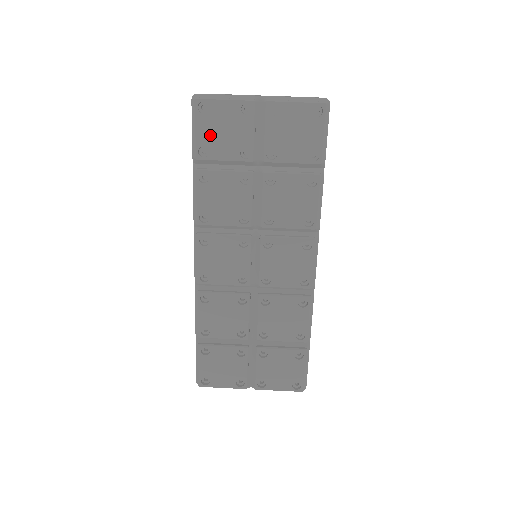
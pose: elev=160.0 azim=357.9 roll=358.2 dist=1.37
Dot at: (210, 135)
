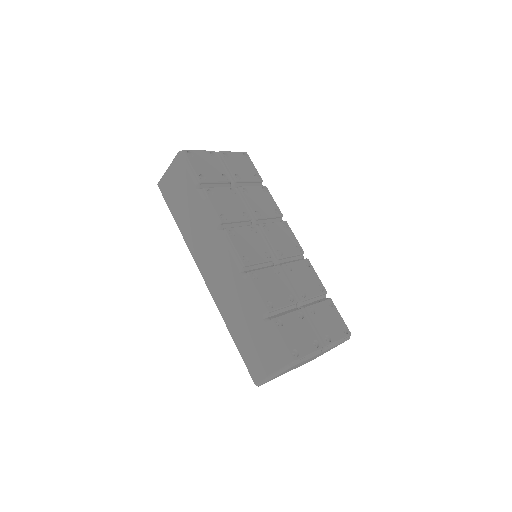
Dot at: (201, 168)
